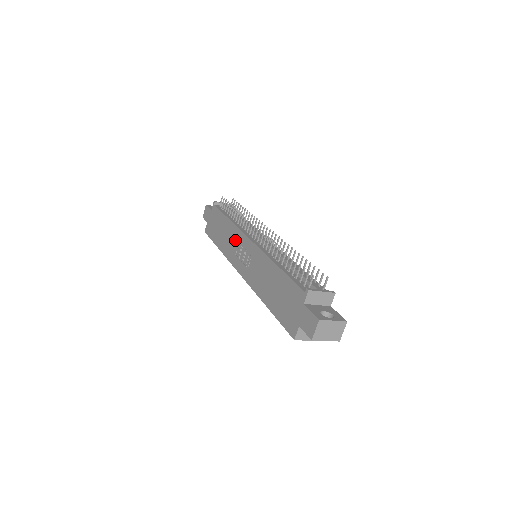
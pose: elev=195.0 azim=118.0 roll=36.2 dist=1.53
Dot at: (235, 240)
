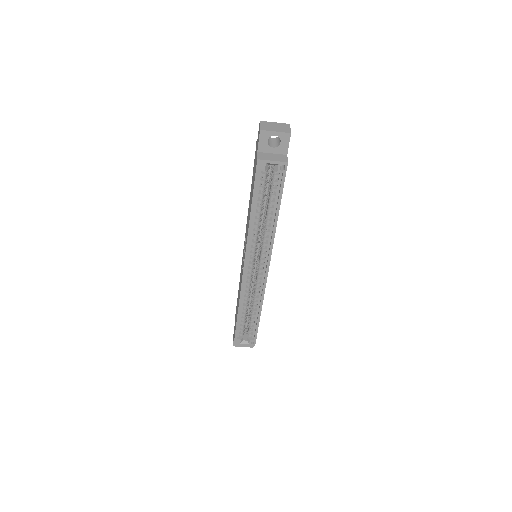
Dot at: occluded
